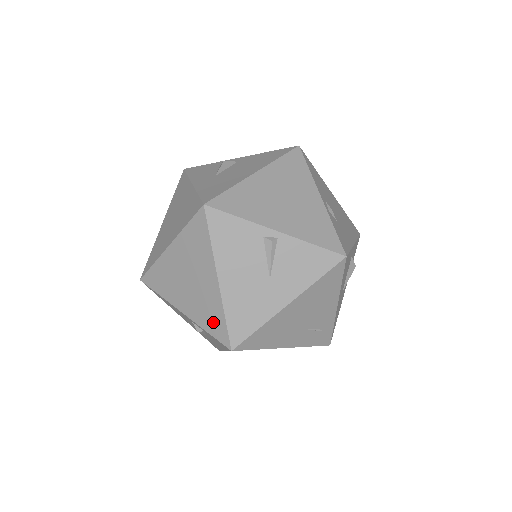
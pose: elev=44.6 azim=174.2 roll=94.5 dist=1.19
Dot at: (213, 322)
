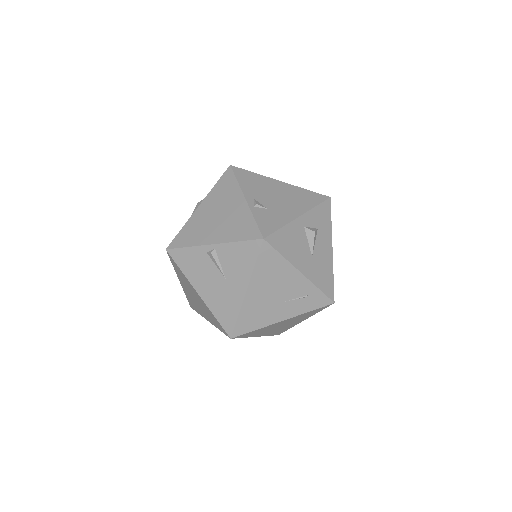
Dot at: (216, 322)
